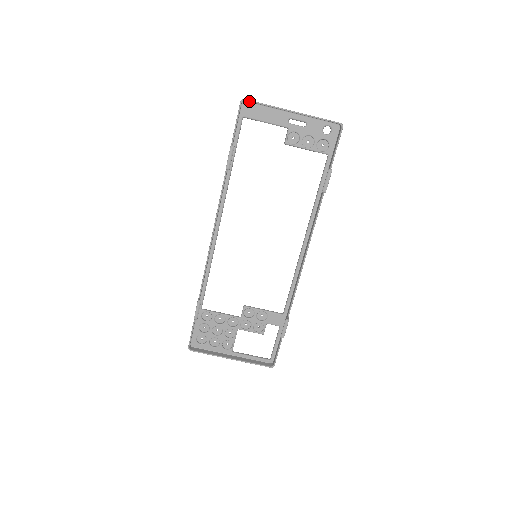
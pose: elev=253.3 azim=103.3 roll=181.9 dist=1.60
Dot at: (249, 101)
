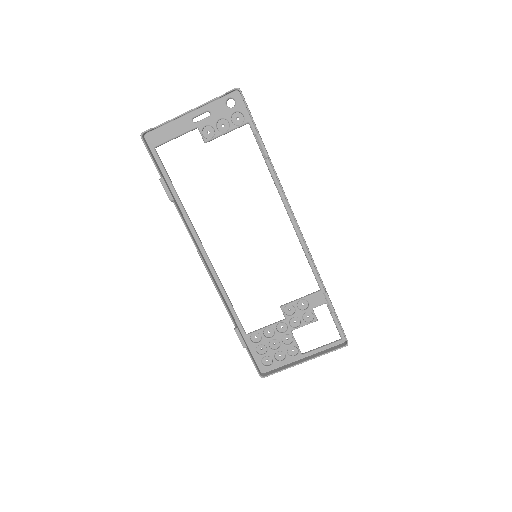
Dot at: (147, 131)
